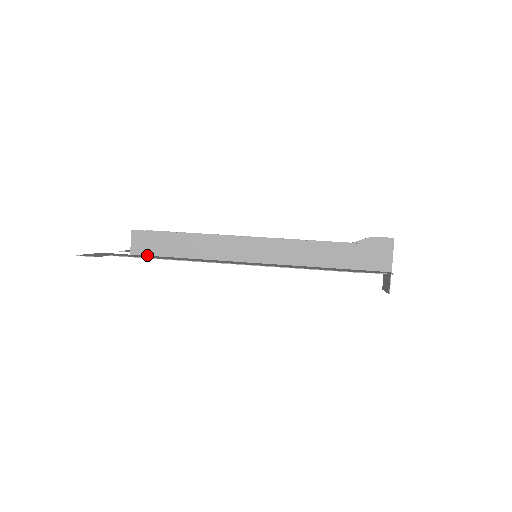
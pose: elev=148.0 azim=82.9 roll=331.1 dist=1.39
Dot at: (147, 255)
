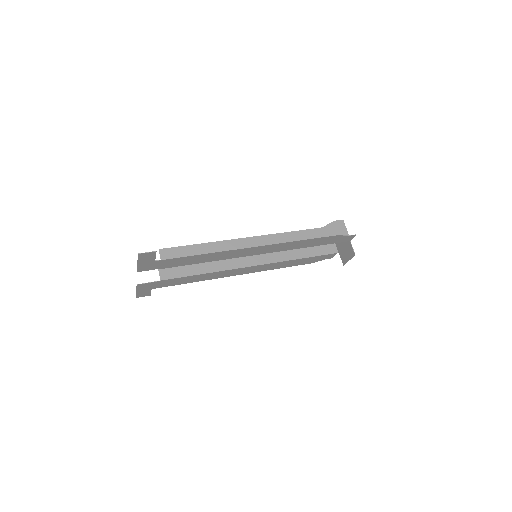
Dot at: (177, 265)
